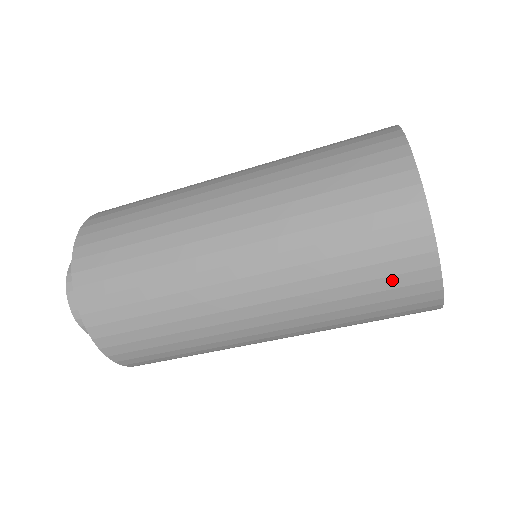
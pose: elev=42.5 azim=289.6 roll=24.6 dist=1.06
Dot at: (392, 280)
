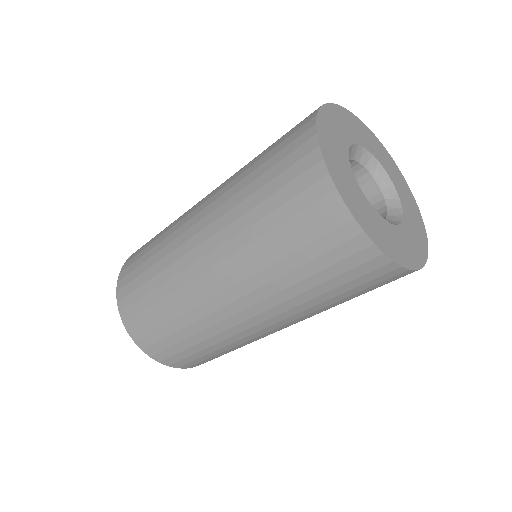
Dot at: (320, 244)
